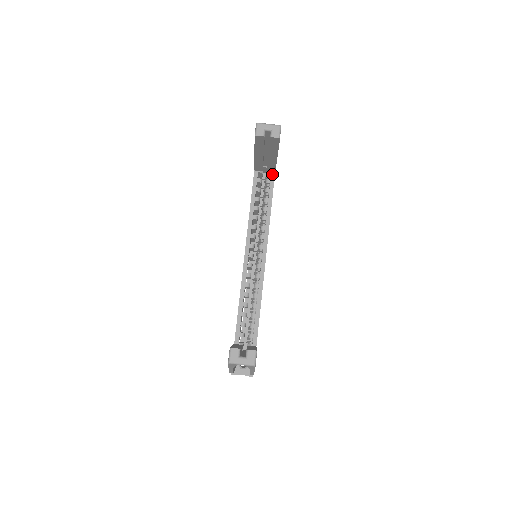
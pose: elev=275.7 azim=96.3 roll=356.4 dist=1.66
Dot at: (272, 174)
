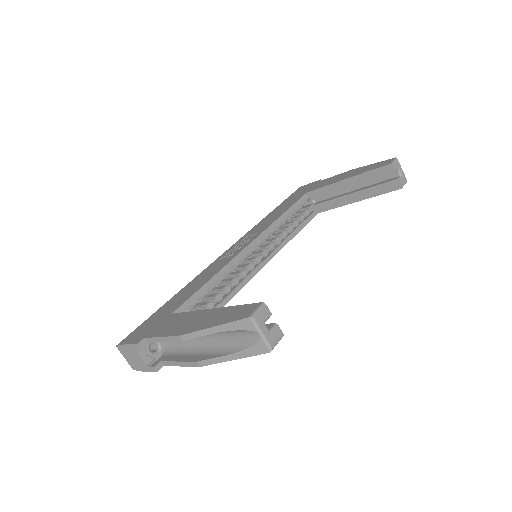
Dot at: (315, 212)
